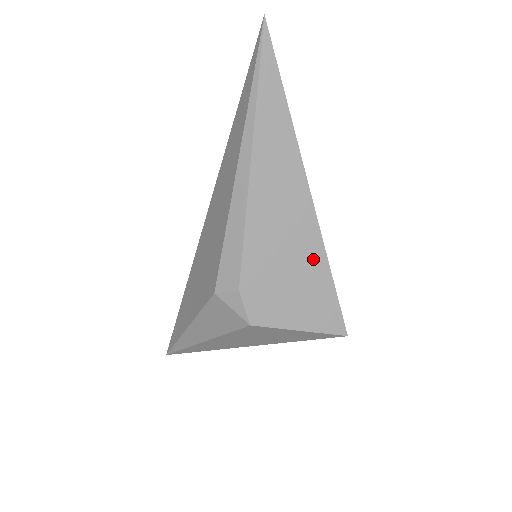
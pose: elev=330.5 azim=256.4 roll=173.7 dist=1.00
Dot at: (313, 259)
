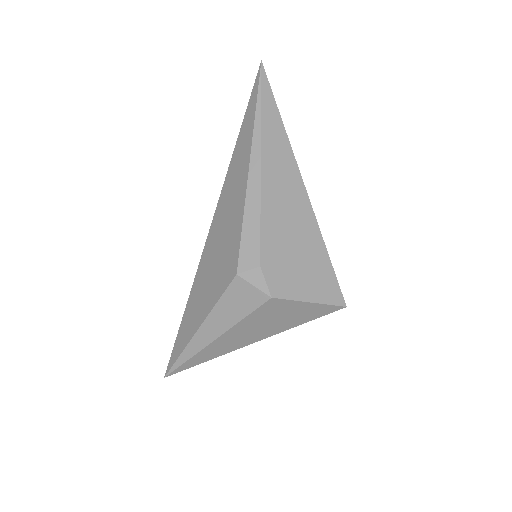
Dot at: (313, 241)
